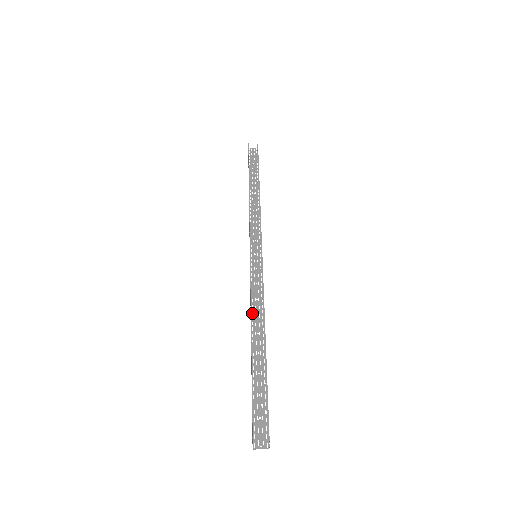
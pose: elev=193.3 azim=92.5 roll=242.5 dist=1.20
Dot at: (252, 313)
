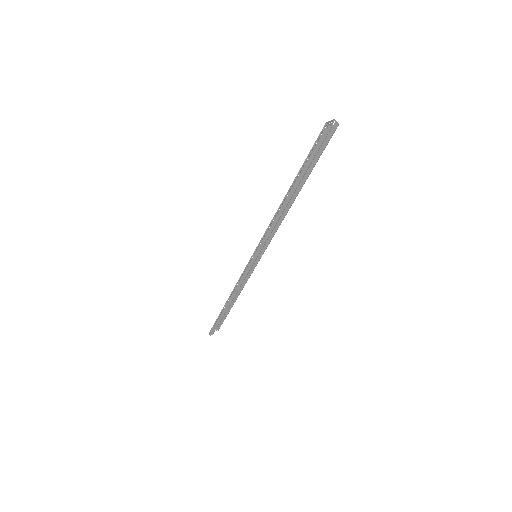
Dot at: (234, 289)
